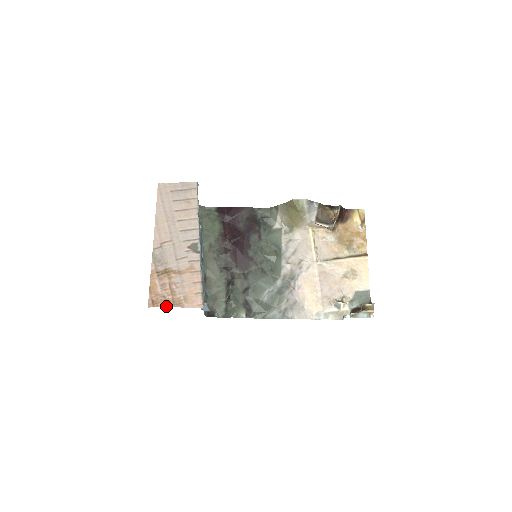
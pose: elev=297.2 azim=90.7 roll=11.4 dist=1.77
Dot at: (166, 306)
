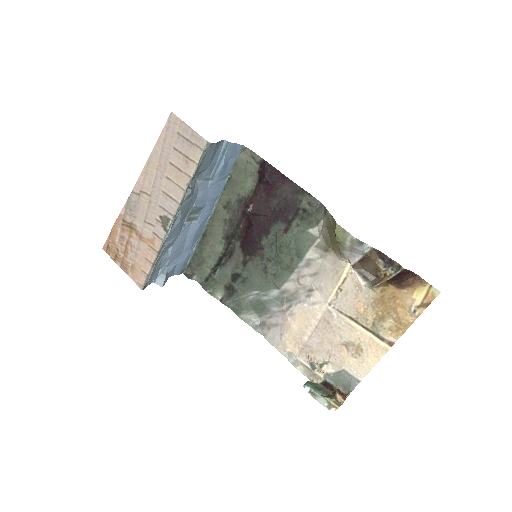
Dot at: (115, 260)
